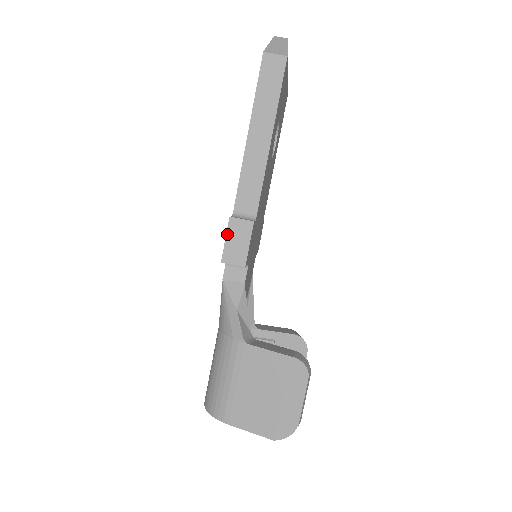
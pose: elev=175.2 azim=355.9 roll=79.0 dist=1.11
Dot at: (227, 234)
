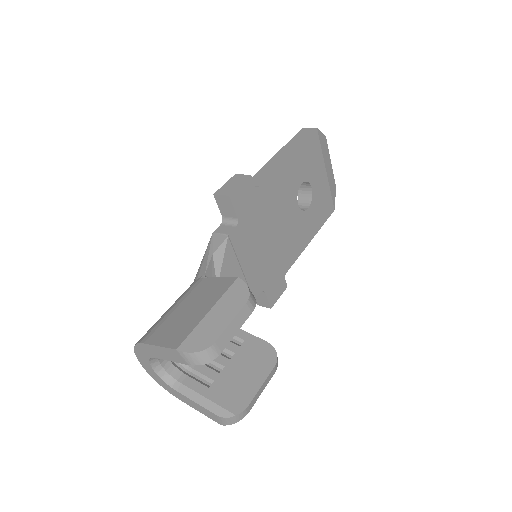
Dot at: (228, 181)
